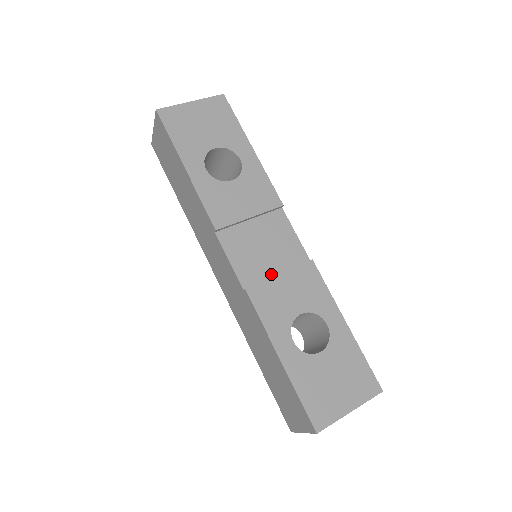
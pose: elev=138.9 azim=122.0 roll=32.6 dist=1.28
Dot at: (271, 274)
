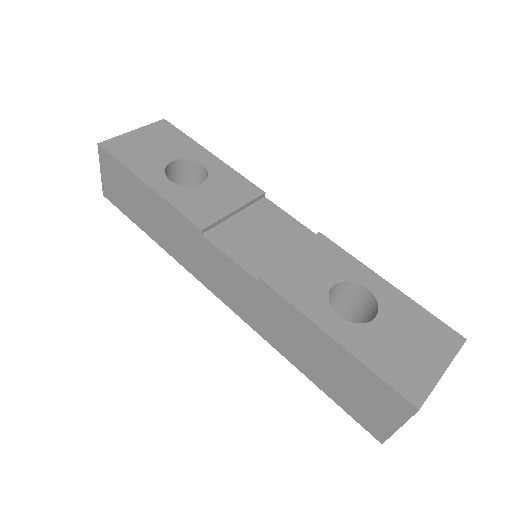
Dot at: (281, 258)
